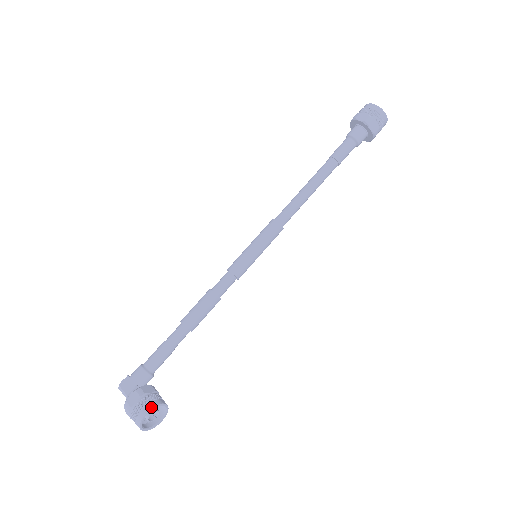
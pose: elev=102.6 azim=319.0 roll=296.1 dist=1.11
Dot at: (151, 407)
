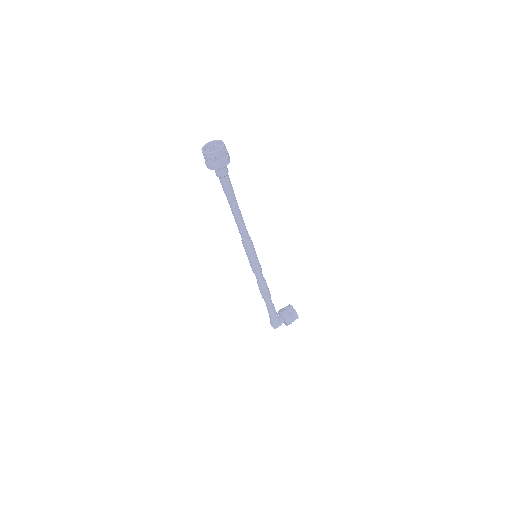
Dot at: (297, 314)
